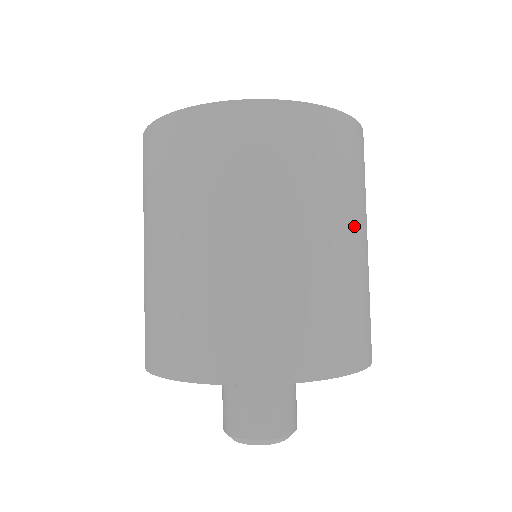
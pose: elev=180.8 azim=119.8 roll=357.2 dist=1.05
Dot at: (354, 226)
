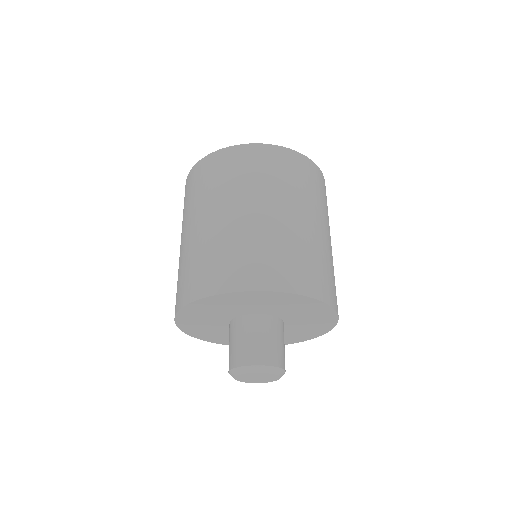
Dot at: (251, 202)
